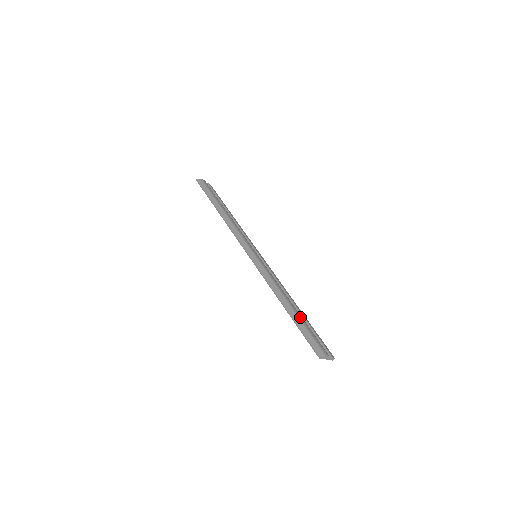
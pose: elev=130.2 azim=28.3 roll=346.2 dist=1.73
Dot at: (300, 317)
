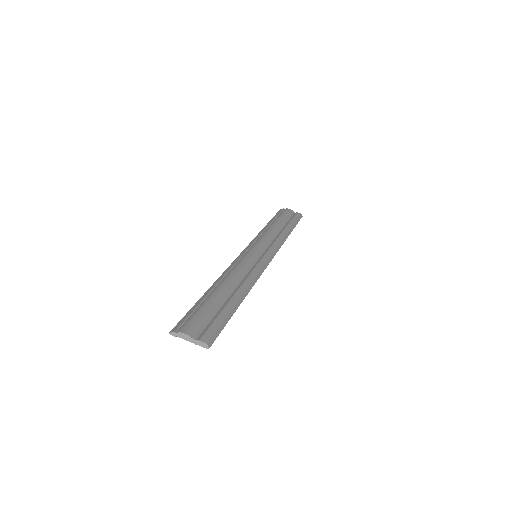
Dot at: (211, 298)
